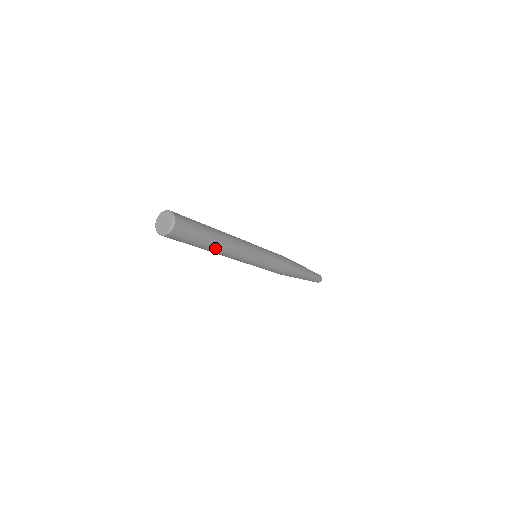
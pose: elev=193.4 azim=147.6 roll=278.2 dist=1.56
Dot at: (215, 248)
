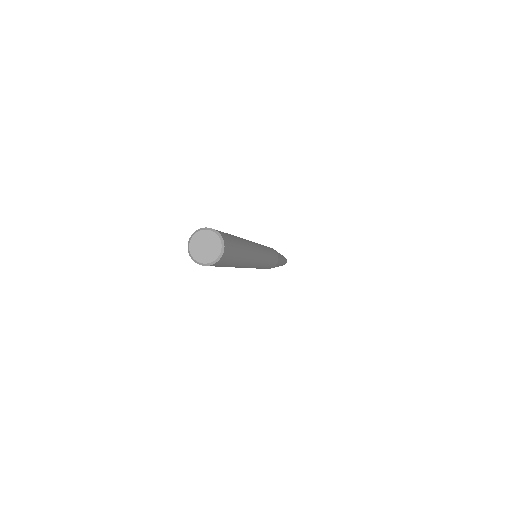
Dot at: (245, 260)
